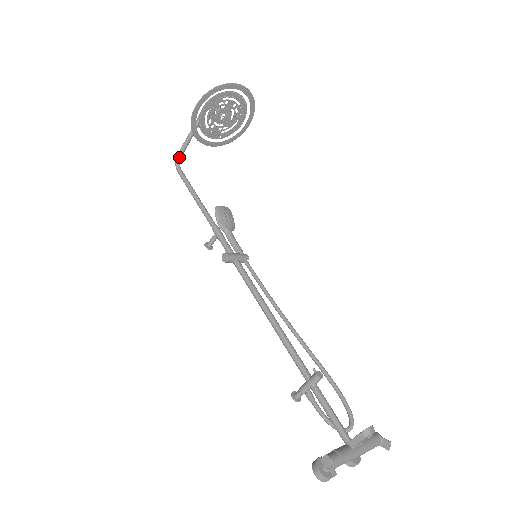
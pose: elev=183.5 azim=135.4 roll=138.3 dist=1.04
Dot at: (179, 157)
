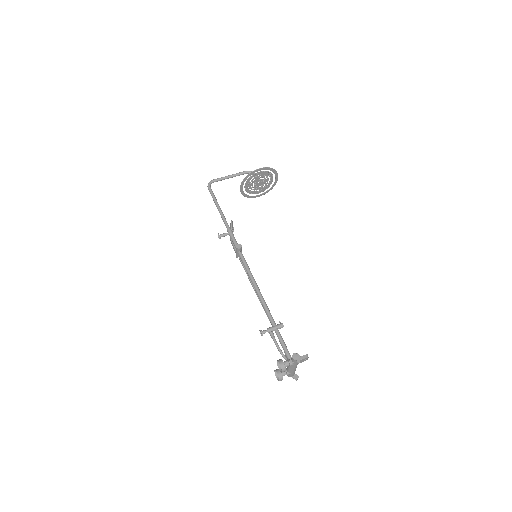
Dot at: (213, 182)
